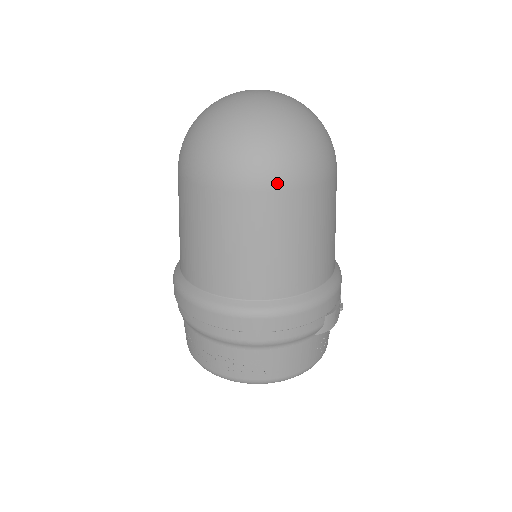
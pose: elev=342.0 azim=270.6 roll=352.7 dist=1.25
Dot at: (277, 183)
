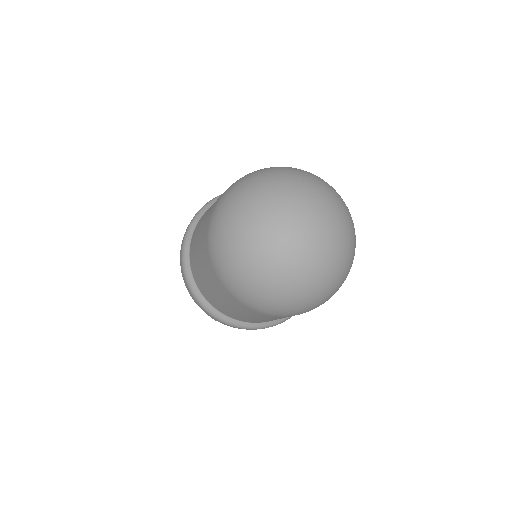
Dot at: occluded
